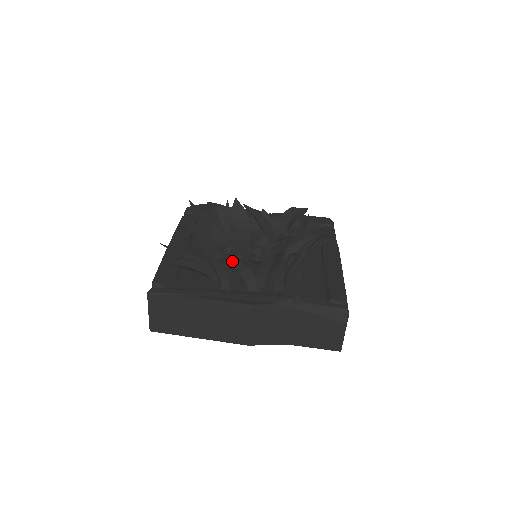
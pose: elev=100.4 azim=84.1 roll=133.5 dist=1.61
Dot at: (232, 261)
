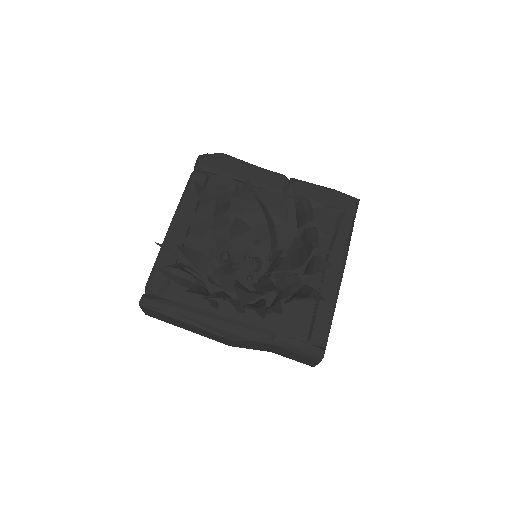
Dot at: (219, 298)
